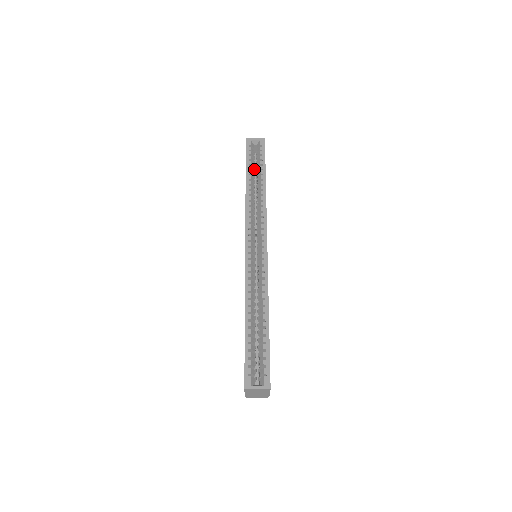
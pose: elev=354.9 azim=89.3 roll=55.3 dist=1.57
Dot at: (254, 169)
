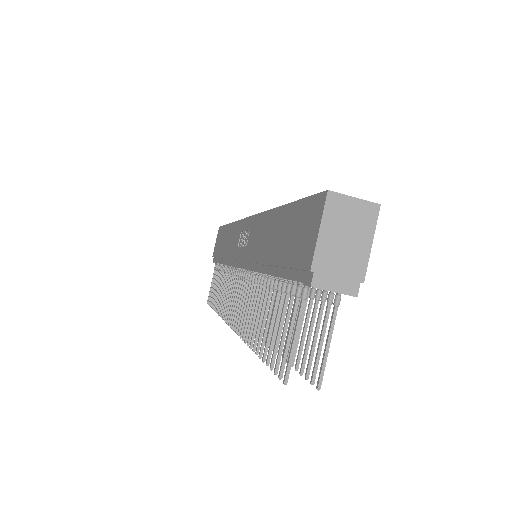
Dot at: occluded
